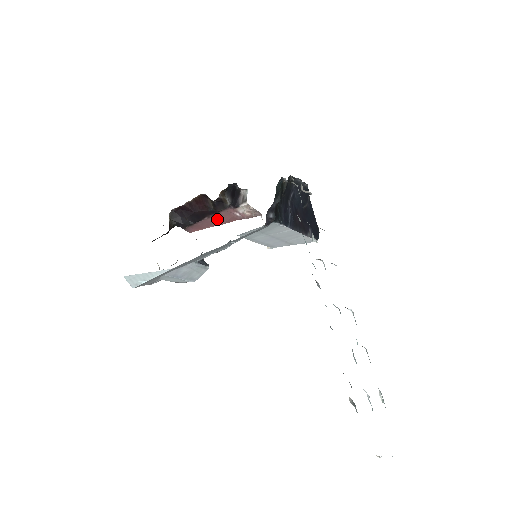
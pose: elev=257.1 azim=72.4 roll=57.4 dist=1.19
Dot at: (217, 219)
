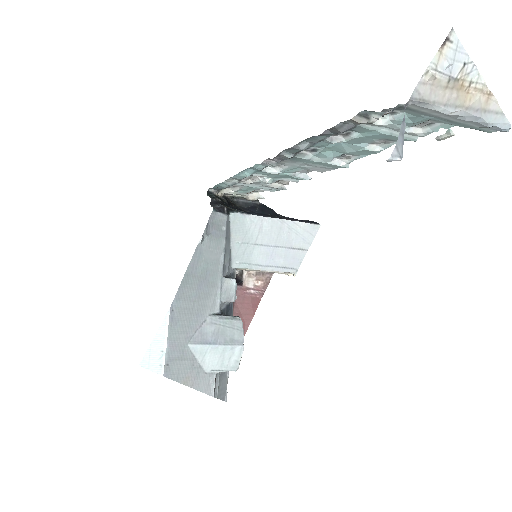
Dot at: (242, 314)
